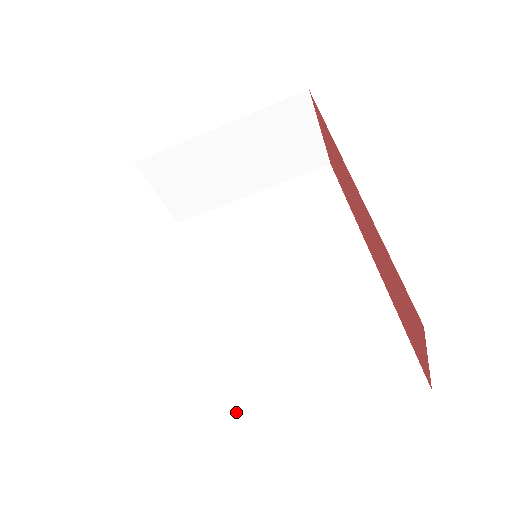
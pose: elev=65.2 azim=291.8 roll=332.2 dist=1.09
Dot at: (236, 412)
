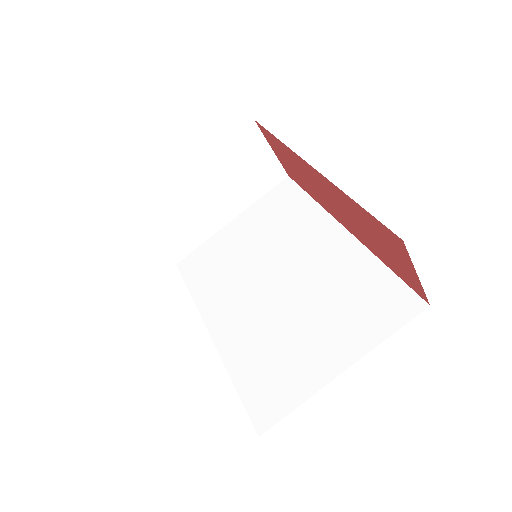
Dot at: (282, 384)
